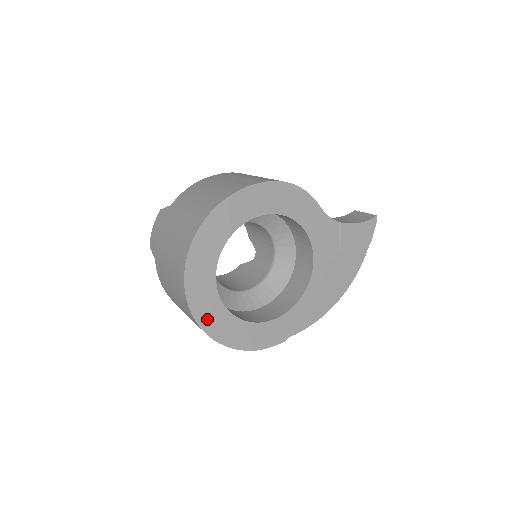
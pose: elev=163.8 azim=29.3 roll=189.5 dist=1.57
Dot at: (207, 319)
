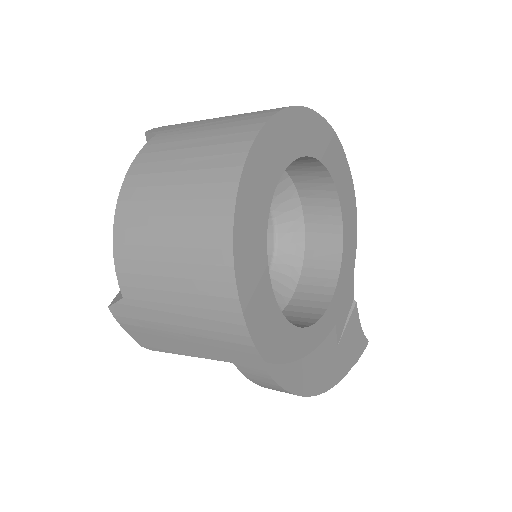
Dot at: (251, 186)
